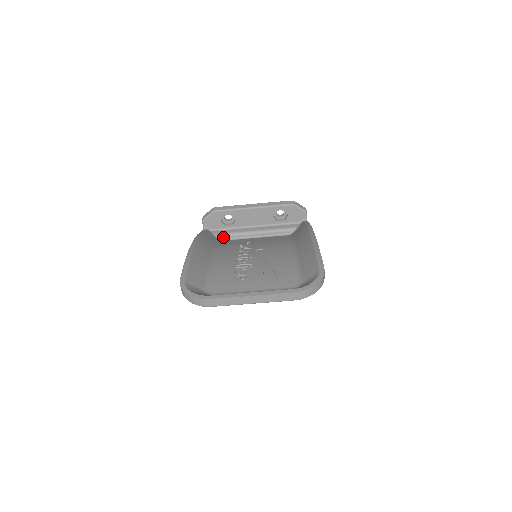
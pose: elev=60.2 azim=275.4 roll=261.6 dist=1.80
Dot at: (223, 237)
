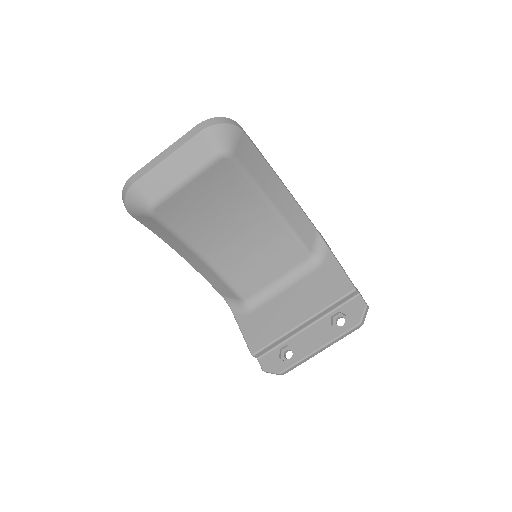
Dot at: occluded
